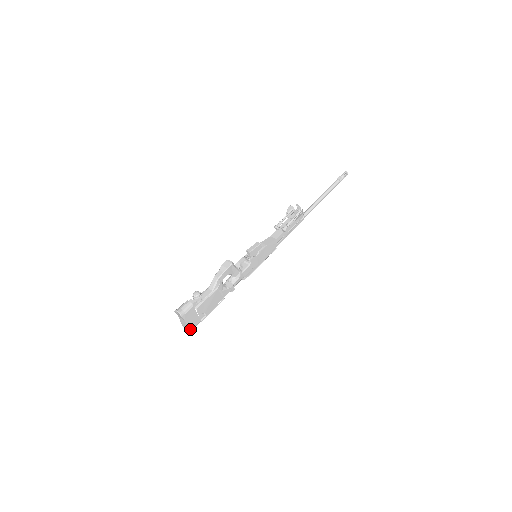
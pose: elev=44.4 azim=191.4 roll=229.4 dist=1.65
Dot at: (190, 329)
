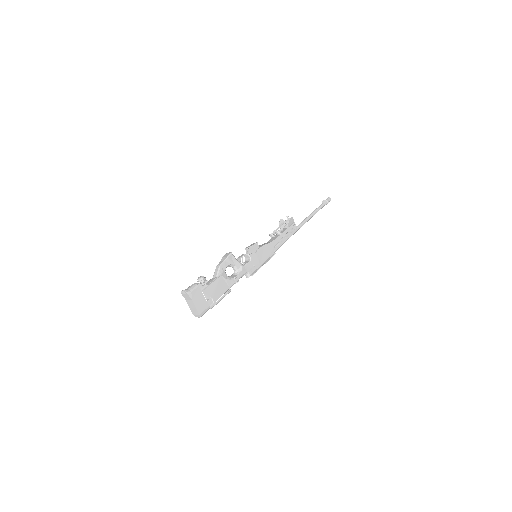
Dot at: (199, 312)
